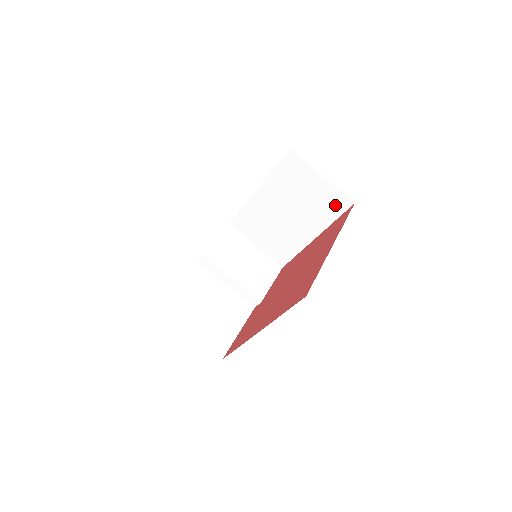
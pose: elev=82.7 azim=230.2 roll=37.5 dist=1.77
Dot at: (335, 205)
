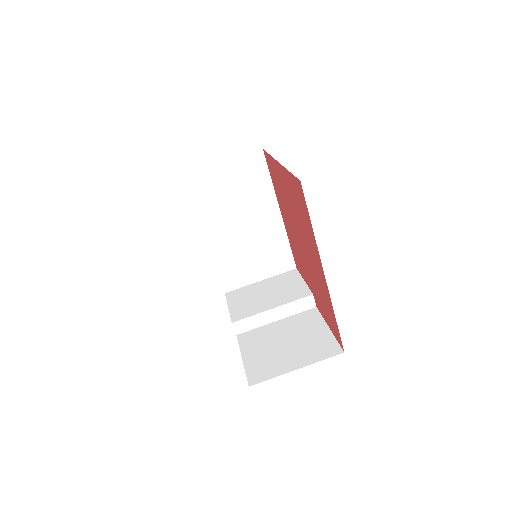
Dot at: (256, 169)
